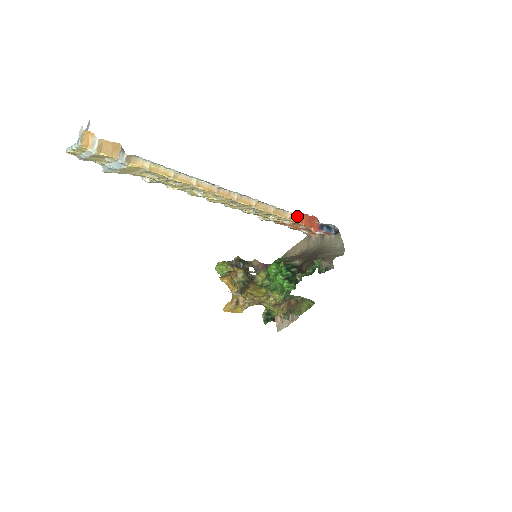
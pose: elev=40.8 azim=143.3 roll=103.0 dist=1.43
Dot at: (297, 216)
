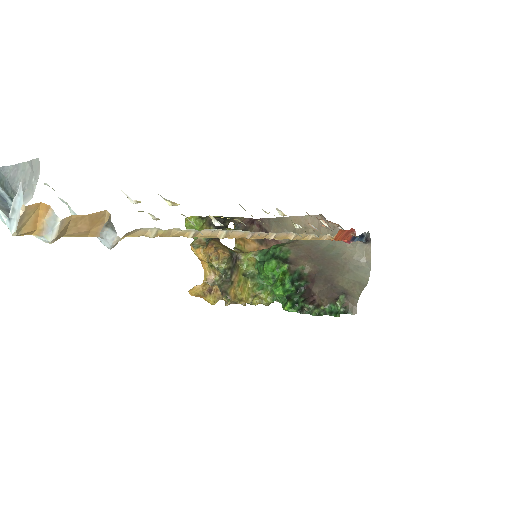
Dot at: (335, 235)
